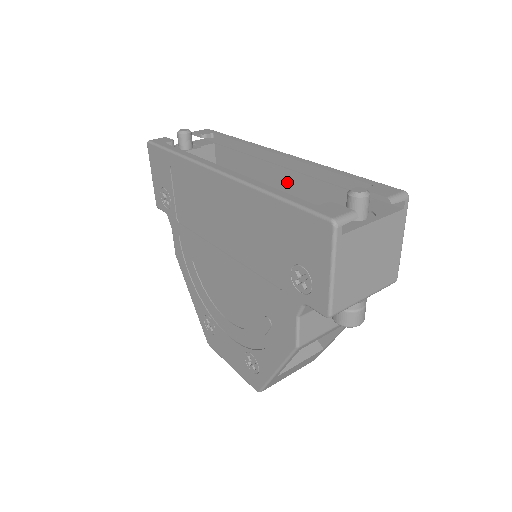
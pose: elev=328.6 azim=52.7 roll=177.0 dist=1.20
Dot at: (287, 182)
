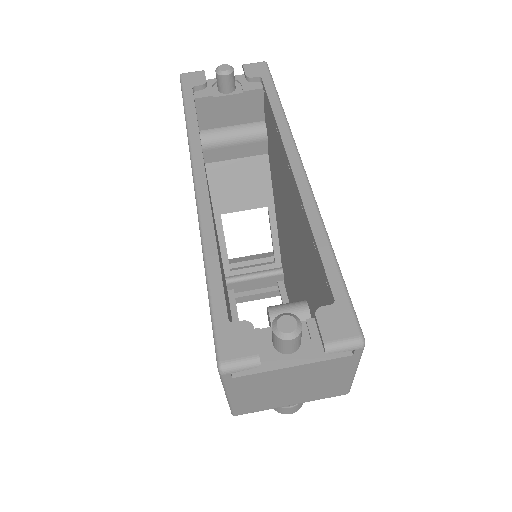
Dot at: (295, 201)
